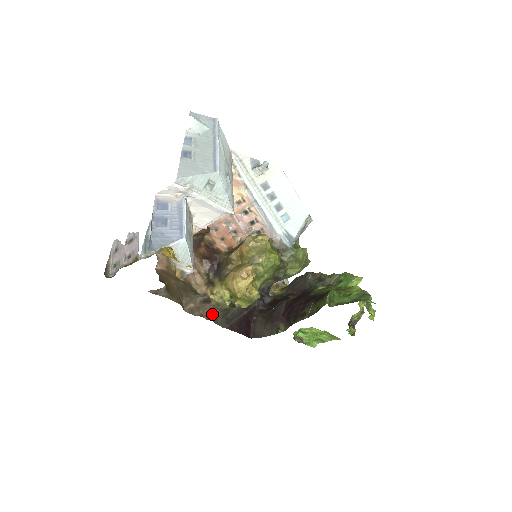
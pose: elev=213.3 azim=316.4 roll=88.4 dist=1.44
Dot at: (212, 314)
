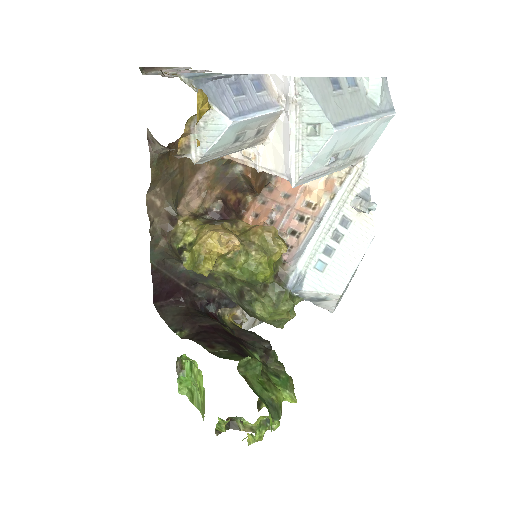
Dot at: (160, 236)
